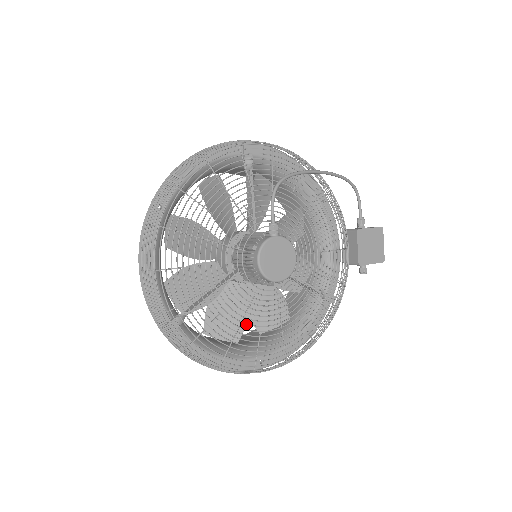
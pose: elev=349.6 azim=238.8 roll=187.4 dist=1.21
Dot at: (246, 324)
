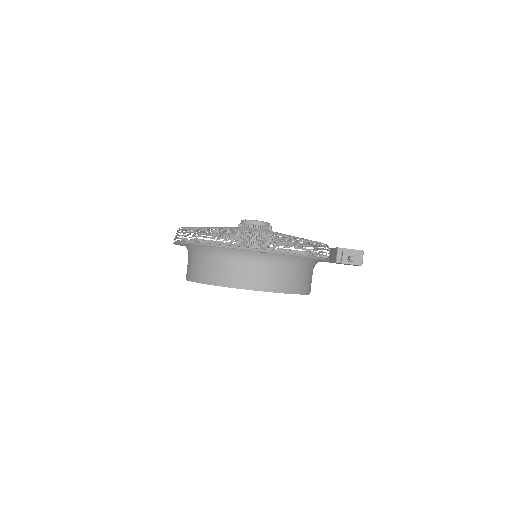
Dot at: occluded
